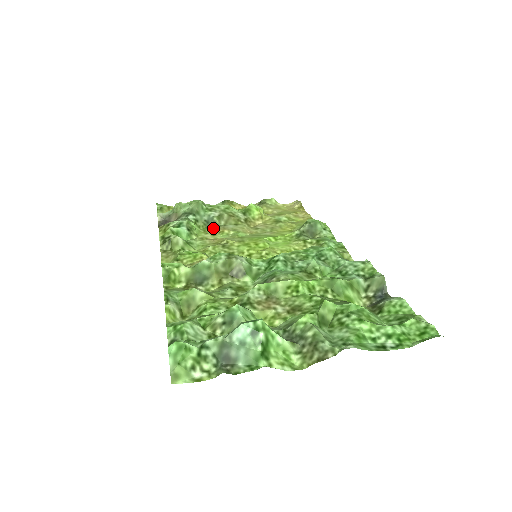
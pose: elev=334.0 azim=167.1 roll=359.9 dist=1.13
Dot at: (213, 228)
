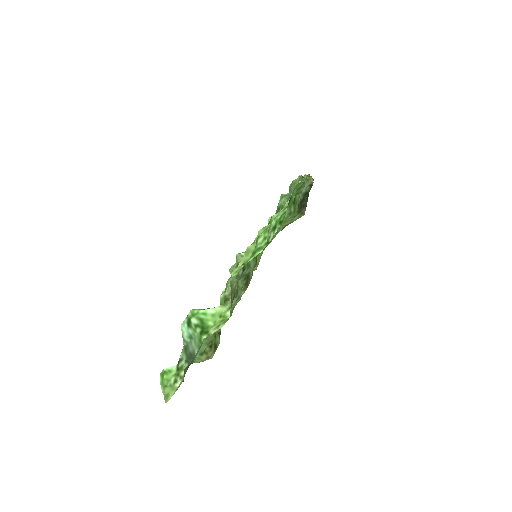
Dot at: occluded
